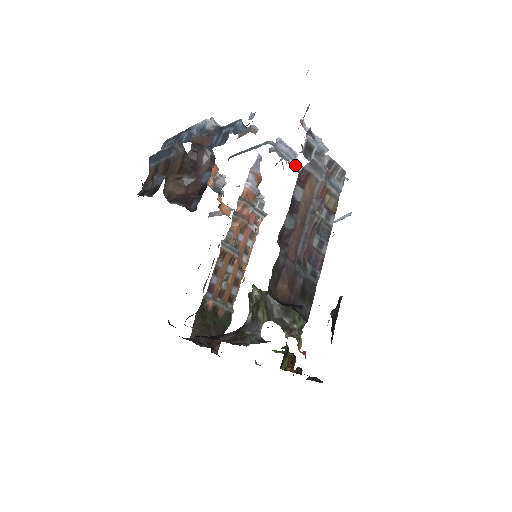
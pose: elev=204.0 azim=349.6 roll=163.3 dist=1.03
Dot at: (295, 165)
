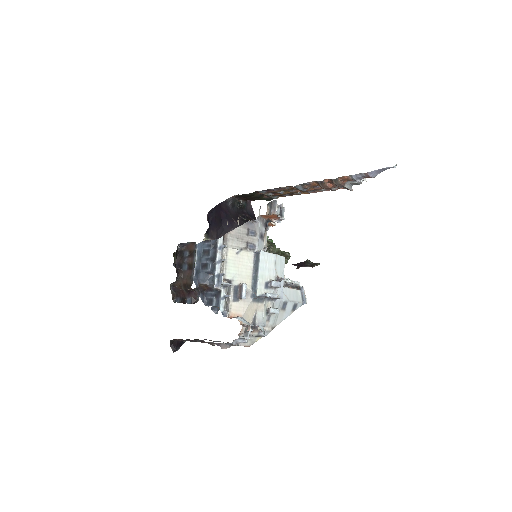
Dot at: (272, 298)
